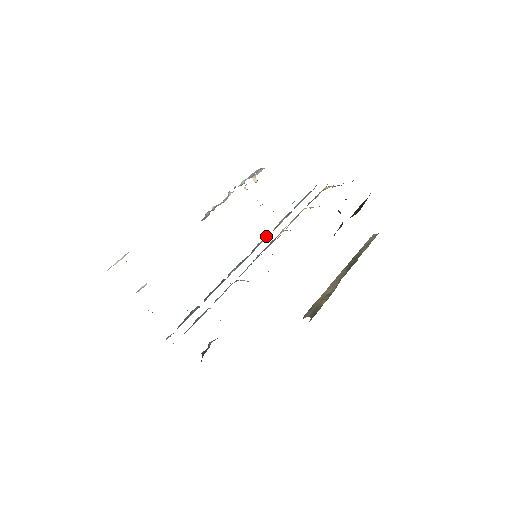
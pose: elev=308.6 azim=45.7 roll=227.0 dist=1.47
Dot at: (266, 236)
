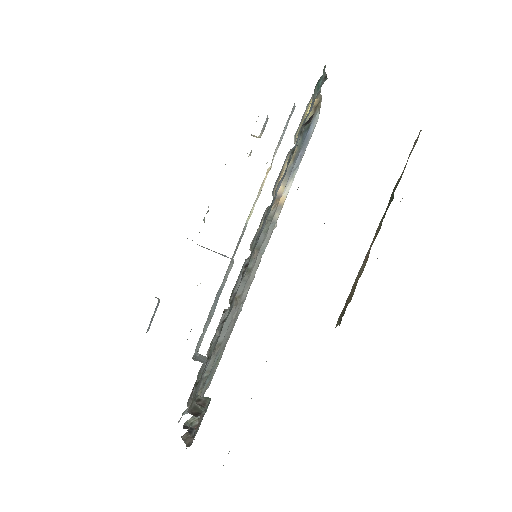
Dot at: occluded
